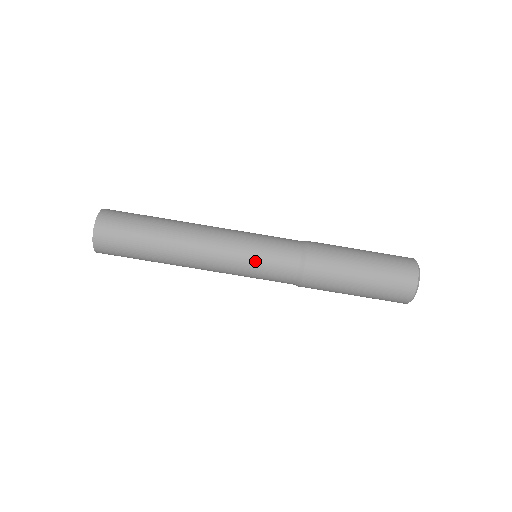
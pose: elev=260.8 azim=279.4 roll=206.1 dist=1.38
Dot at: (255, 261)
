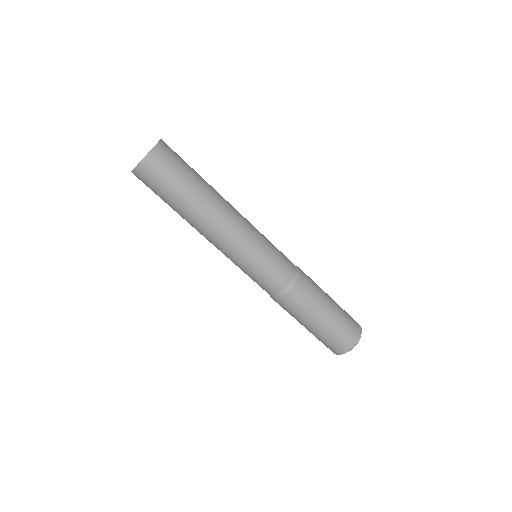
Dot at: (265, 254)
